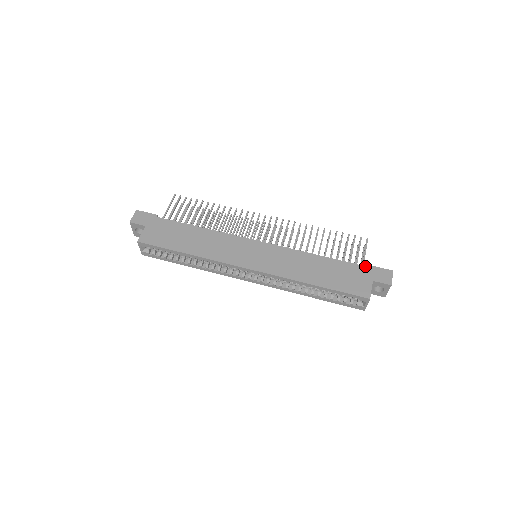
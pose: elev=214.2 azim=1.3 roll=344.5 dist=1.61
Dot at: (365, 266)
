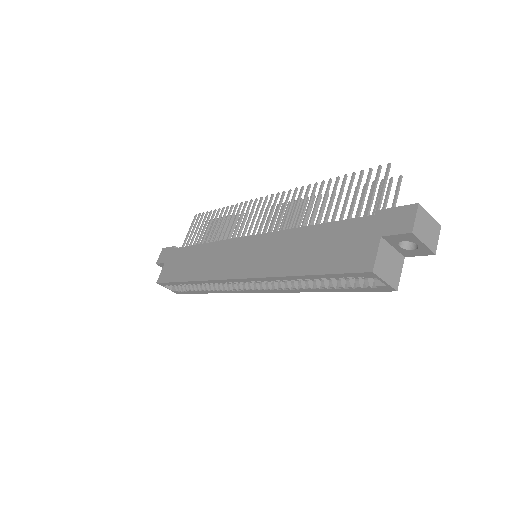
Dot at: (372, 215)
